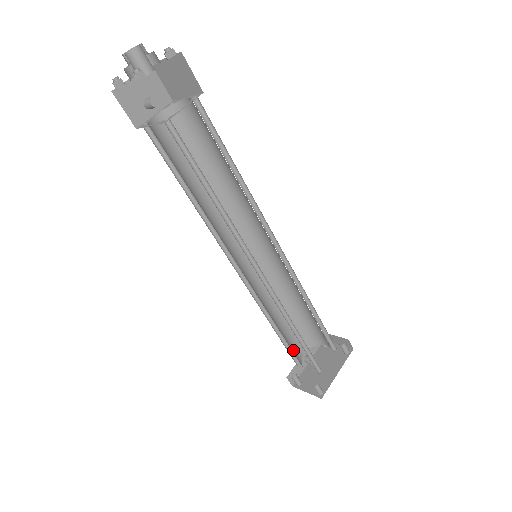
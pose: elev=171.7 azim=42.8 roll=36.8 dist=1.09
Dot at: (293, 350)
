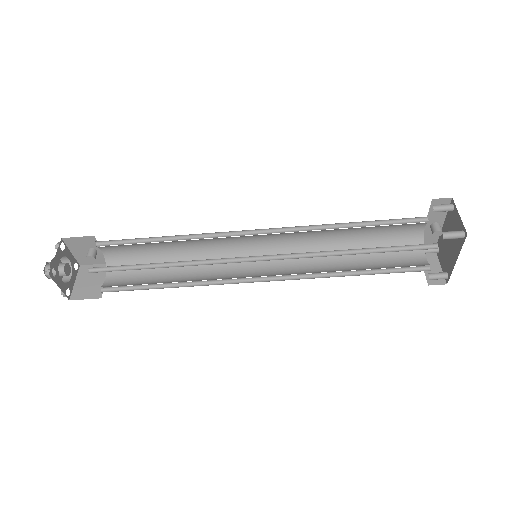
Dot at: (397, 242)
